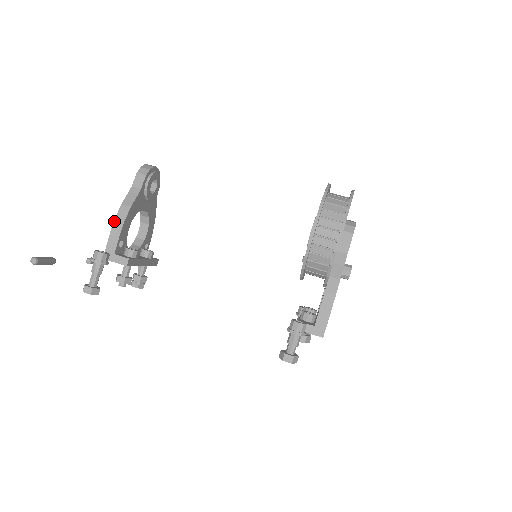
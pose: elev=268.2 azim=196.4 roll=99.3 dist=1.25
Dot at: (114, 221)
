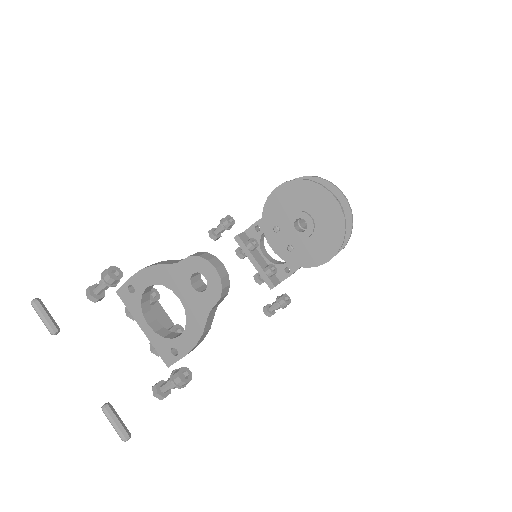
Dot at: occluded
